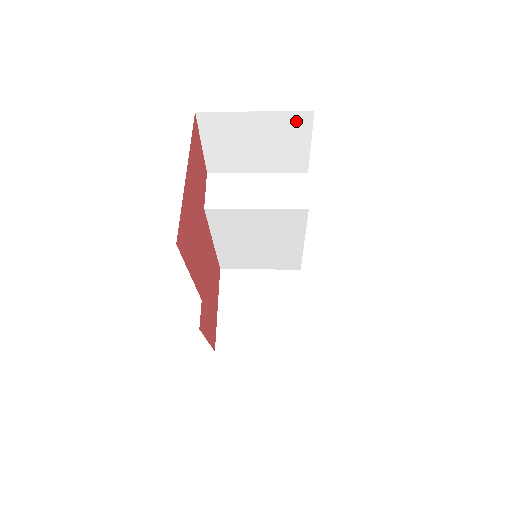
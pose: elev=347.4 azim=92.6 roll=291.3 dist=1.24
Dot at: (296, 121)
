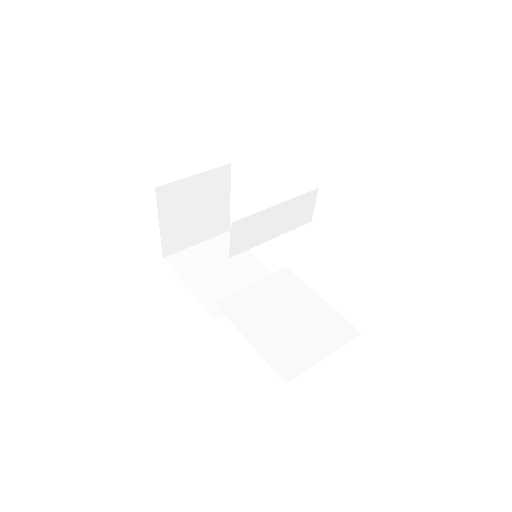
Dot at: occluded
